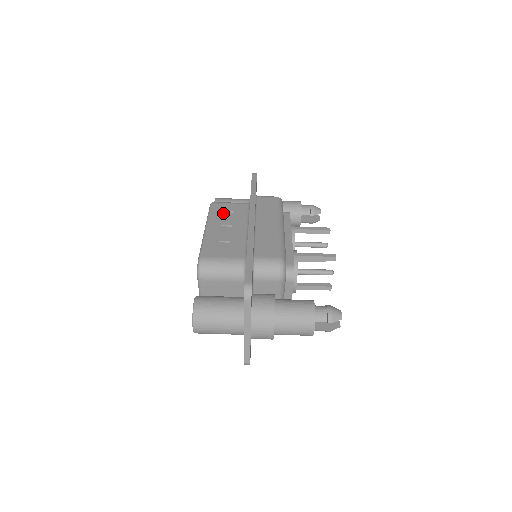
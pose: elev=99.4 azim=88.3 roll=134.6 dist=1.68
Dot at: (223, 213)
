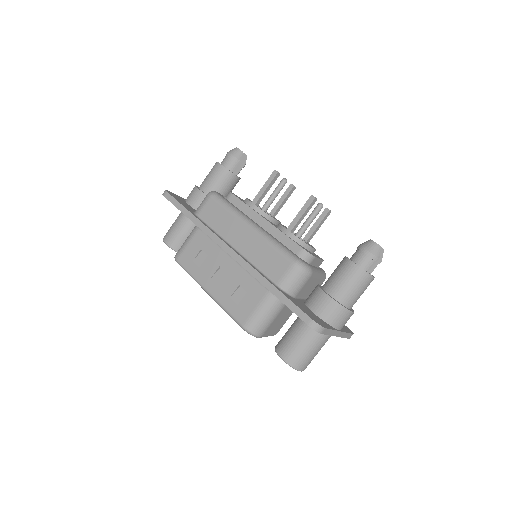
Dot at: (197, 261)
